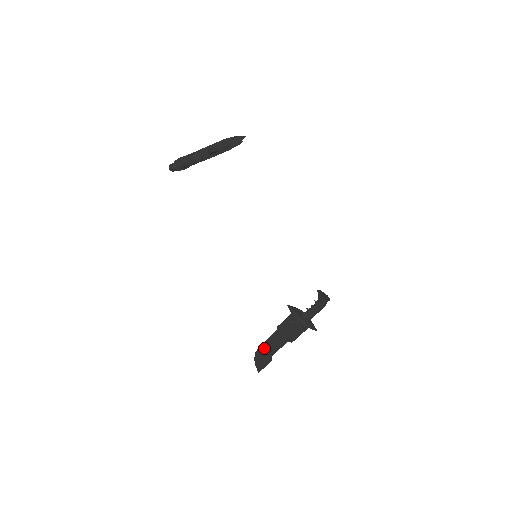
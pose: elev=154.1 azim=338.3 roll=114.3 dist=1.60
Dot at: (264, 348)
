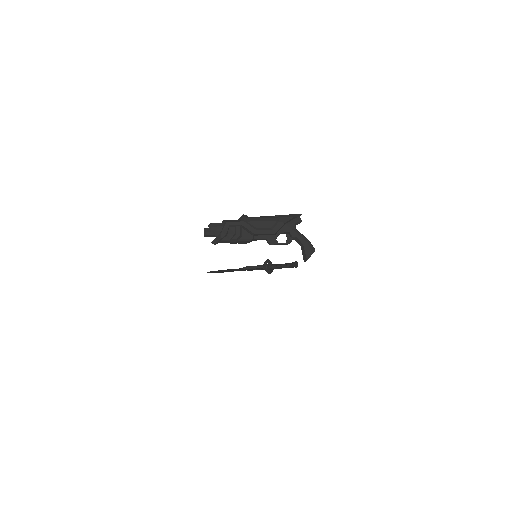
Dot at: (223, 271)
